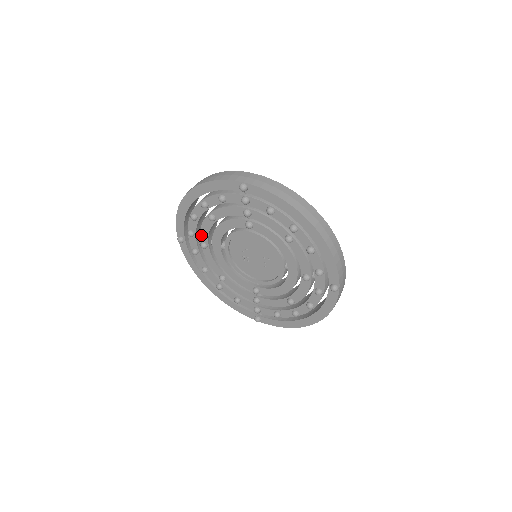
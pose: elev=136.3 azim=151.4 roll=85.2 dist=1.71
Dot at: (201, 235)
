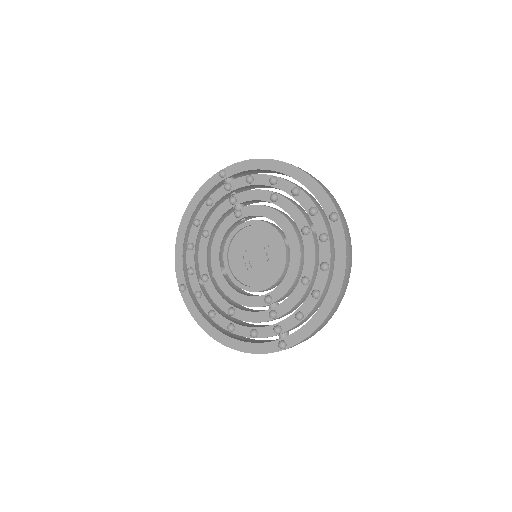
Dot at: (200, 267)
